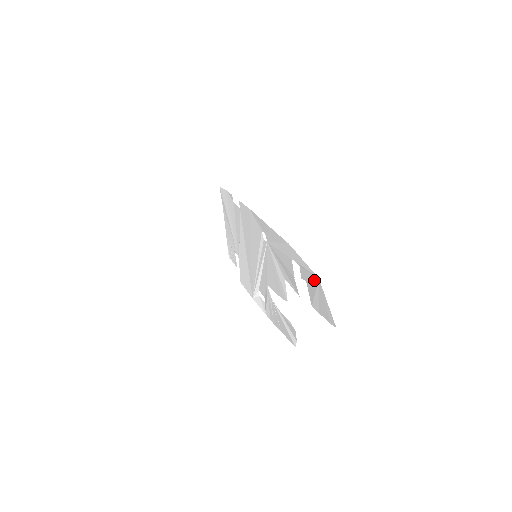
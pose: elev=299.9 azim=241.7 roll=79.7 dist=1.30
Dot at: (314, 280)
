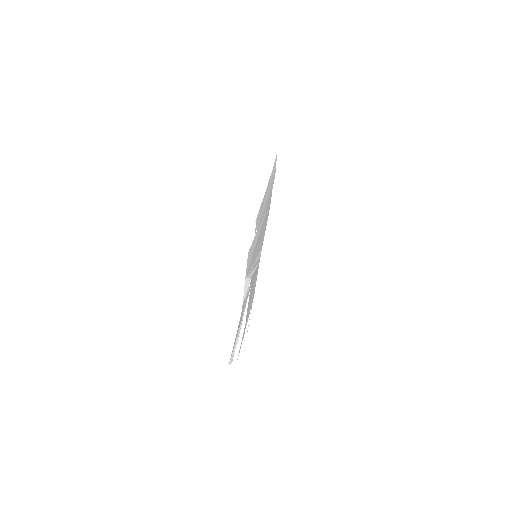
Dot at: occluded
